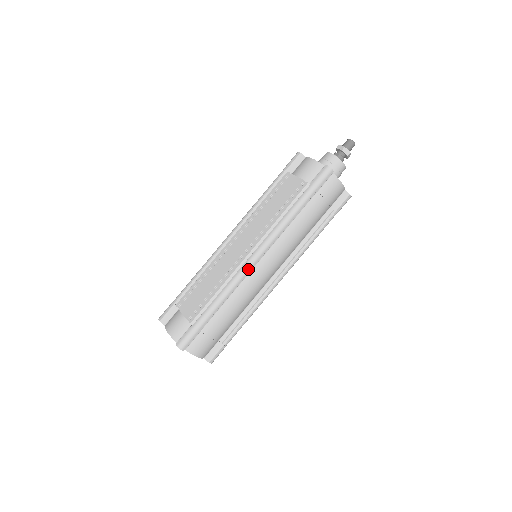
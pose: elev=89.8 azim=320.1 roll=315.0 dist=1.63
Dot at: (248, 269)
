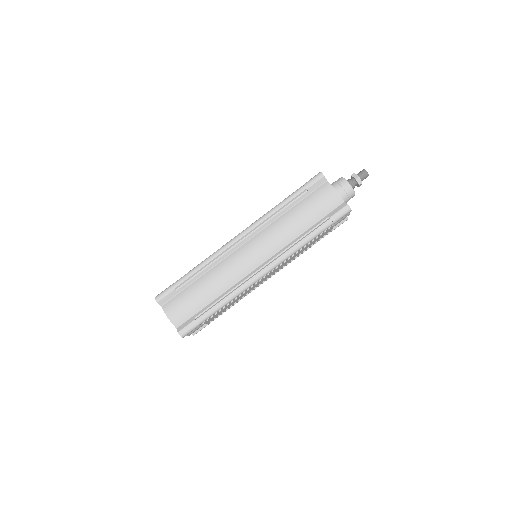
Dot at: (229, 244)
